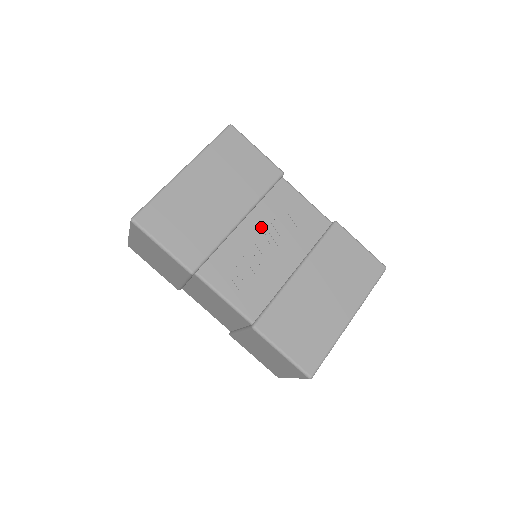
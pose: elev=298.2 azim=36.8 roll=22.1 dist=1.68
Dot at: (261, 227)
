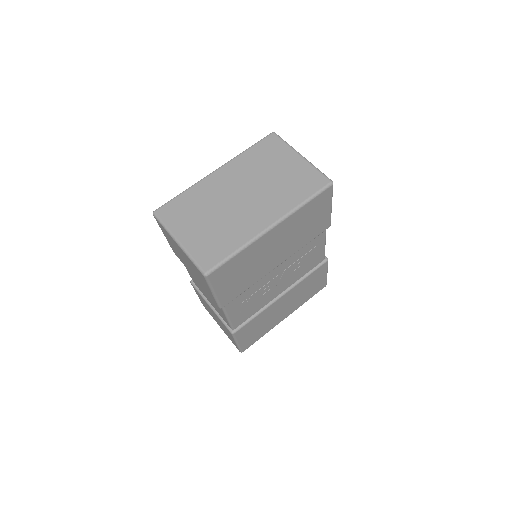
Dot at: (285, 267)
